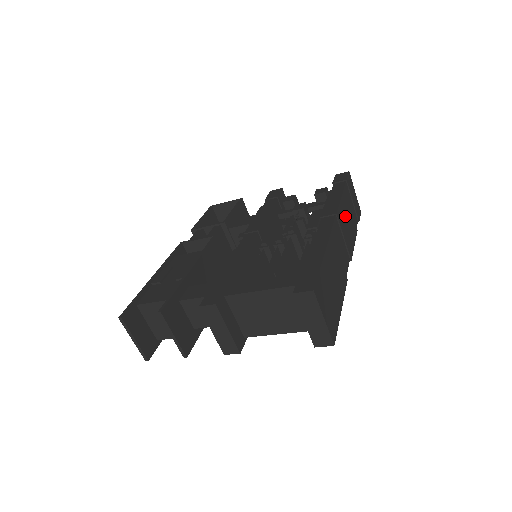
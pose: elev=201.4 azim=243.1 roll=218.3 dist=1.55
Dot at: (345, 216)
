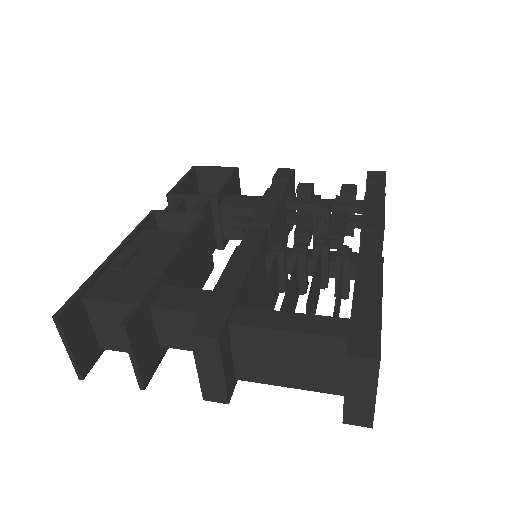
Dot at: occluded
